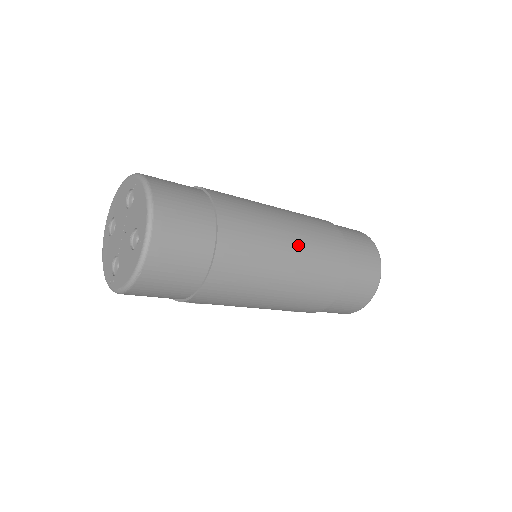
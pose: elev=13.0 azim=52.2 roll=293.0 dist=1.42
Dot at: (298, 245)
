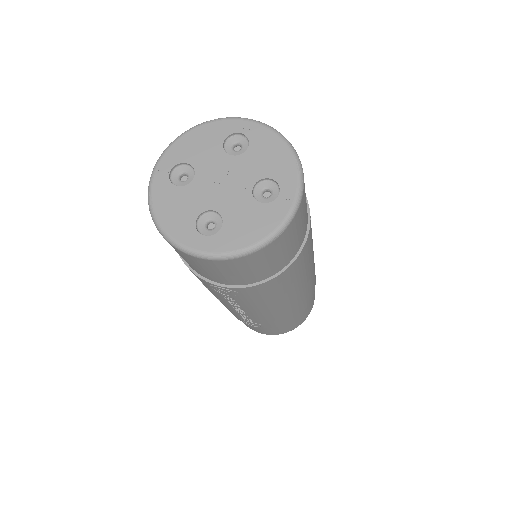
Dot at: occluded
